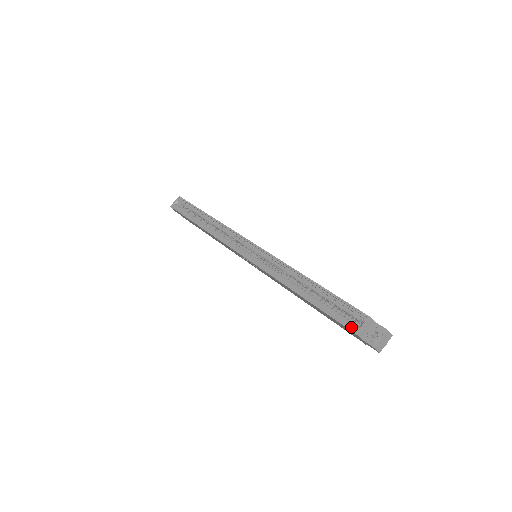
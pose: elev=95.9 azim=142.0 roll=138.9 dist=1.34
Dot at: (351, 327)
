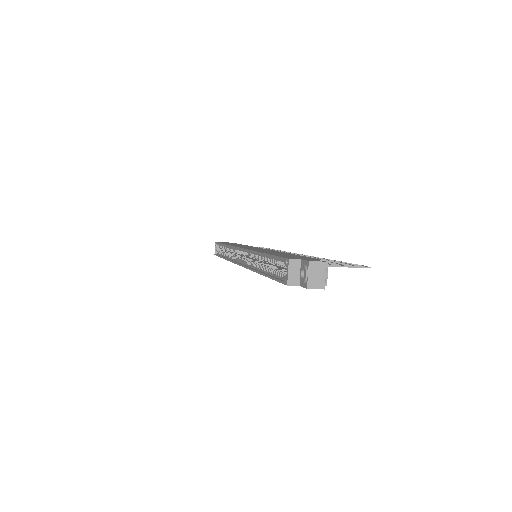
Dot at: (285, 280)
